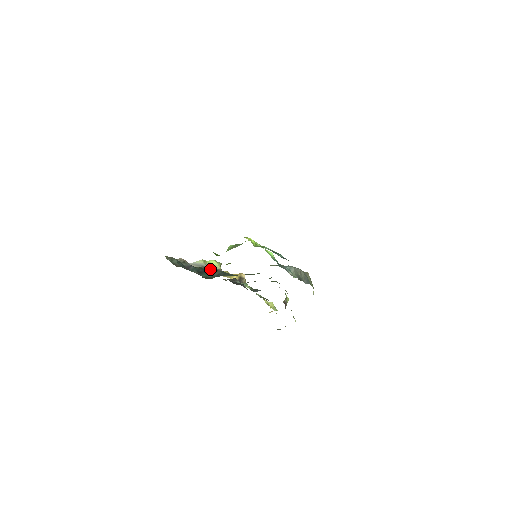
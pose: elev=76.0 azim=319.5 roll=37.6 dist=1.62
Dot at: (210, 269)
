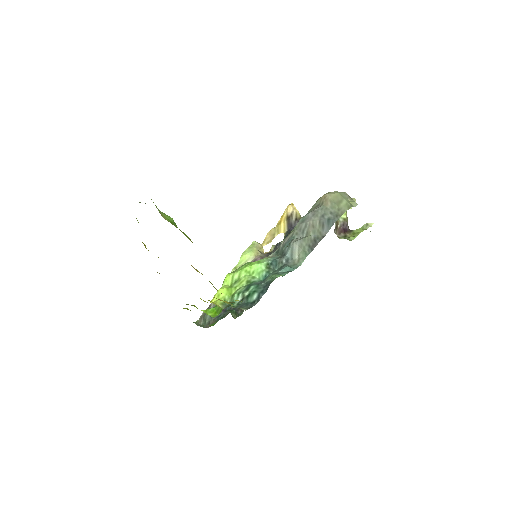
Dot at: occluded
